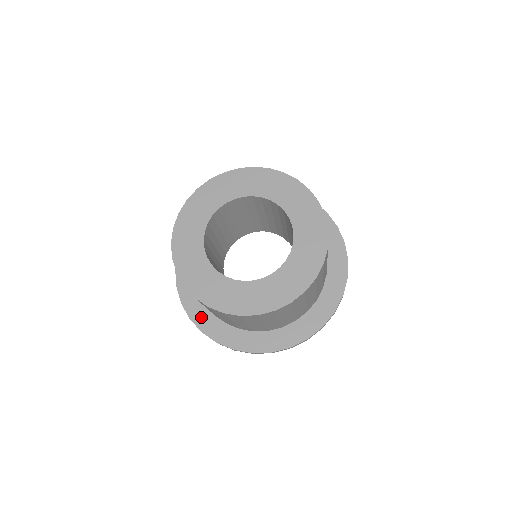
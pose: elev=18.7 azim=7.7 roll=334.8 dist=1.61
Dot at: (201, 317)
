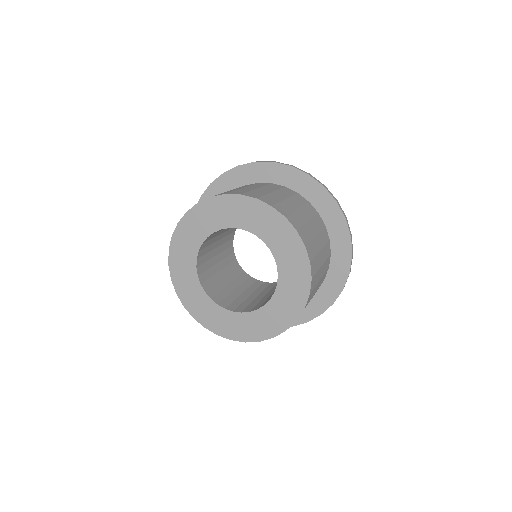
Dot at: occluded
